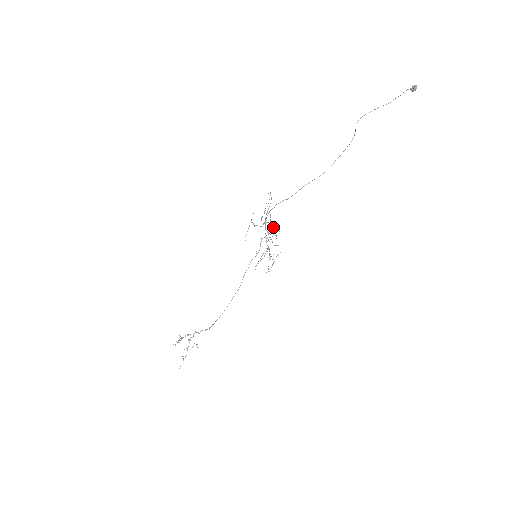
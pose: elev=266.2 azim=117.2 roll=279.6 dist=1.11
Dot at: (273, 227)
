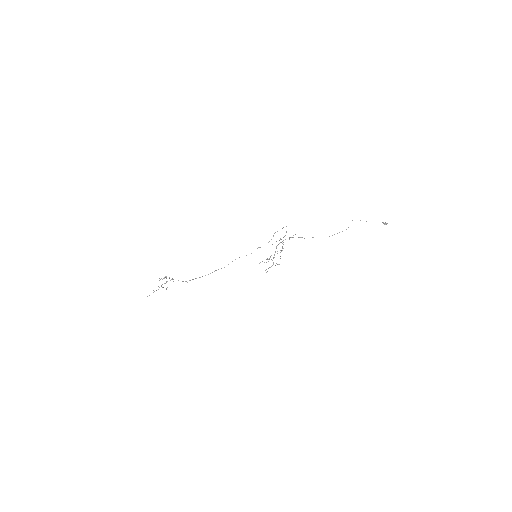
Dot at: occluded
